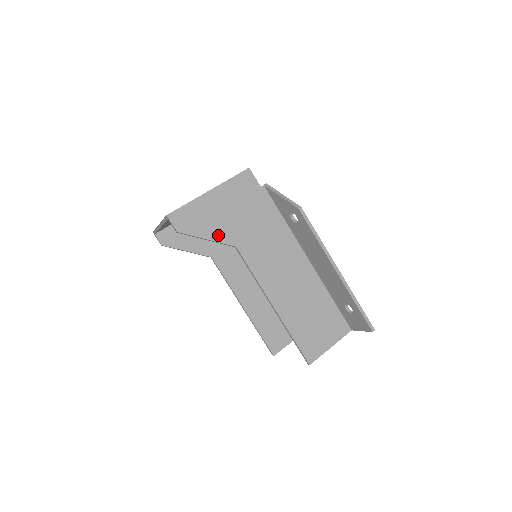
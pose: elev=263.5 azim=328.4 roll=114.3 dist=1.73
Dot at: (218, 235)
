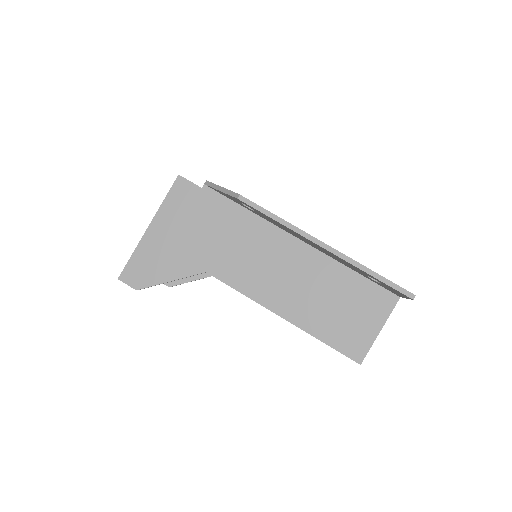
Dot at: (180, 270)
